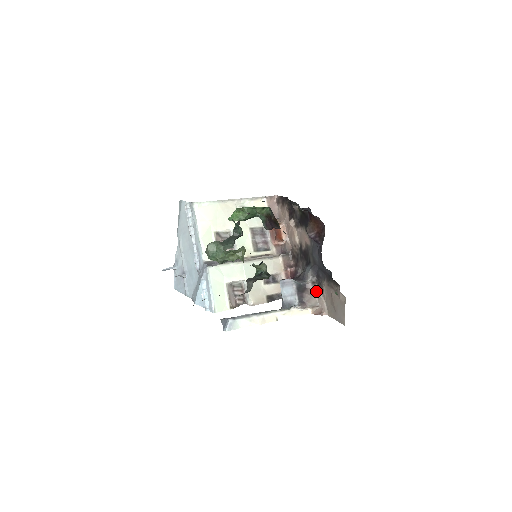
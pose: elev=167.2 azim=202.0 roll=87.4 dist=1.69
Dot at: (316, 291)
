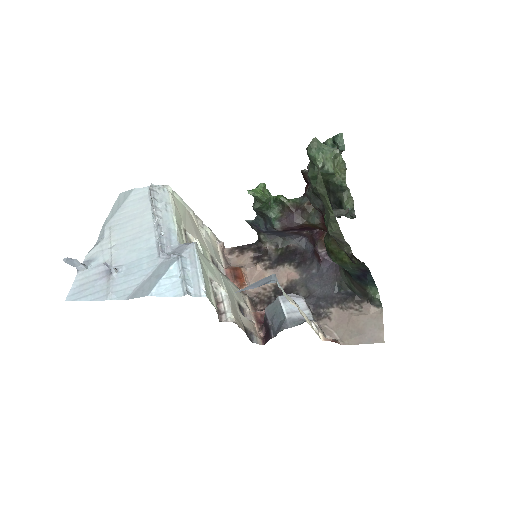
Dot at: occluded
